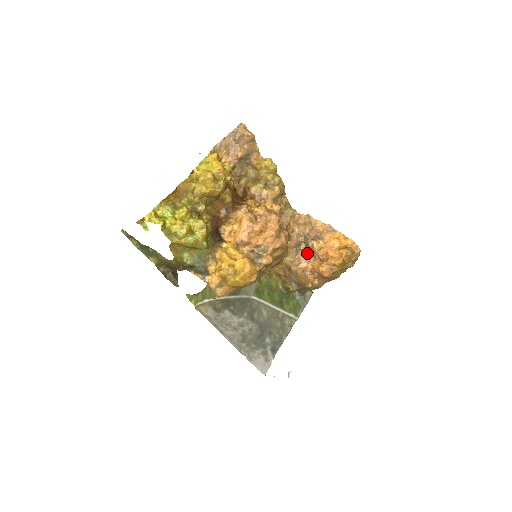
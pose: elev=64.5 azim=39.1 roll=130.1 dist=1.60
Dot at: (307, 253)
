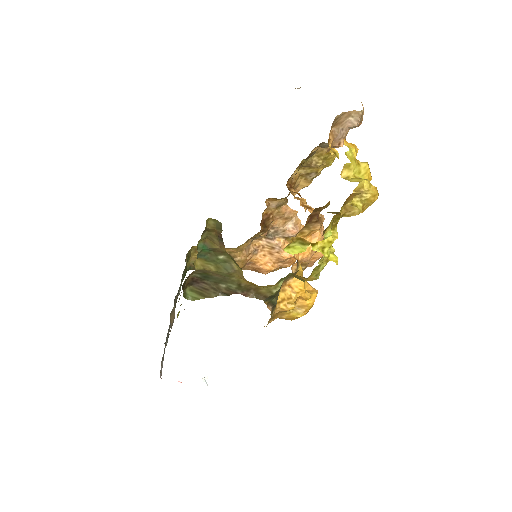
Dot at: (259, 244)
